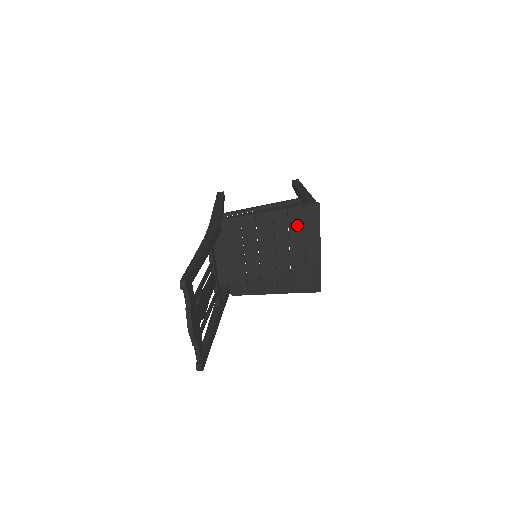
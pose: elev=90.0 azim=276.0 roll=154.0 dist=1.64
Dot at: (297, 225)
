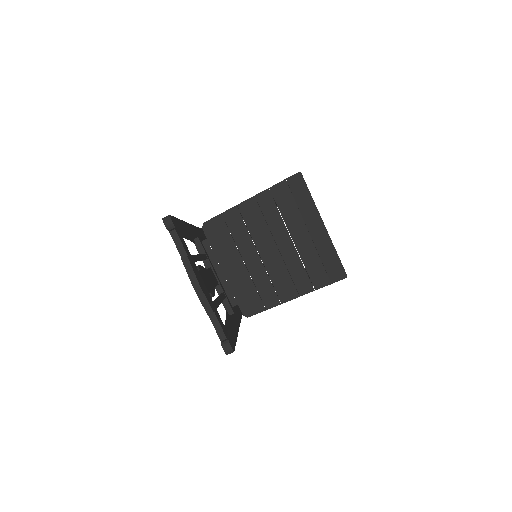
Dot at: (287, 204)
